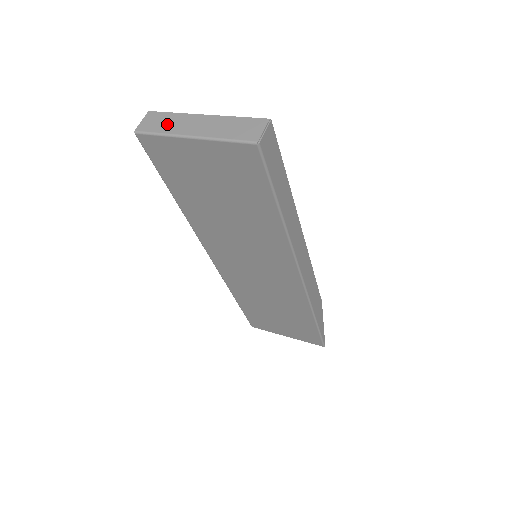
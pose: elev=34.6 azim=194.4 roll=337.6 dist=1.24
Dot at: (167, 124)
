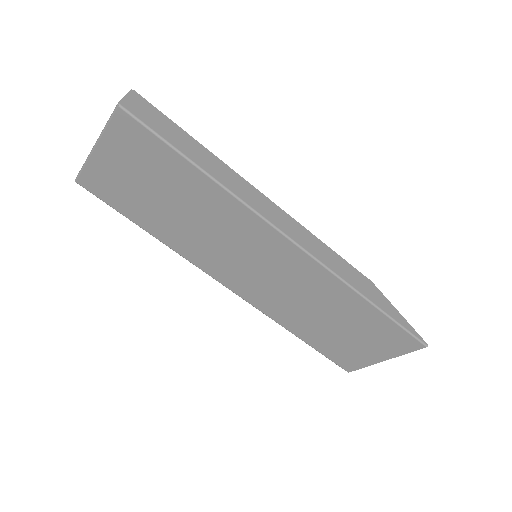
Dot at: occluded
